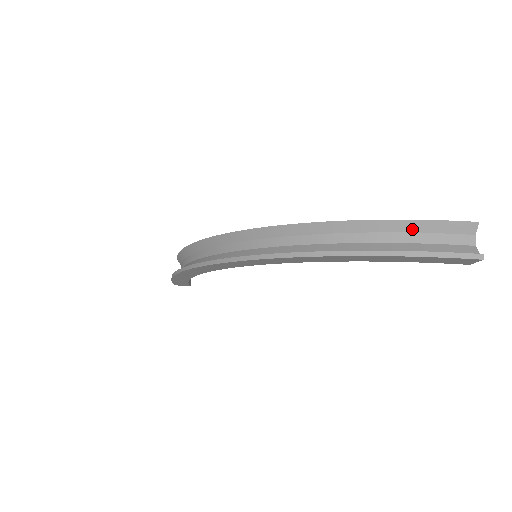
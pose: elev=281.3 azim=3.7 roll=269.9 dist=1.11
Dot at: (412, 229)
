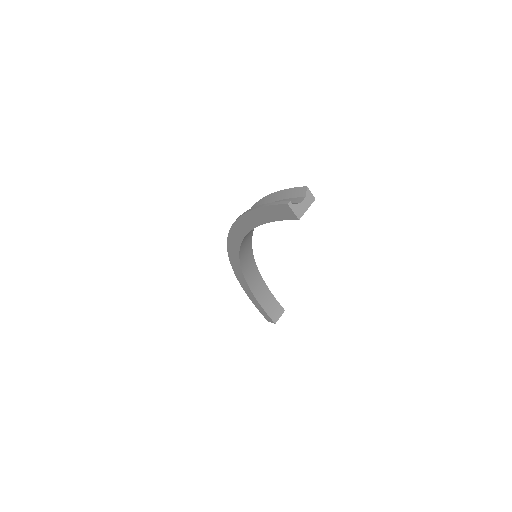
Dot at: (278, 198)
